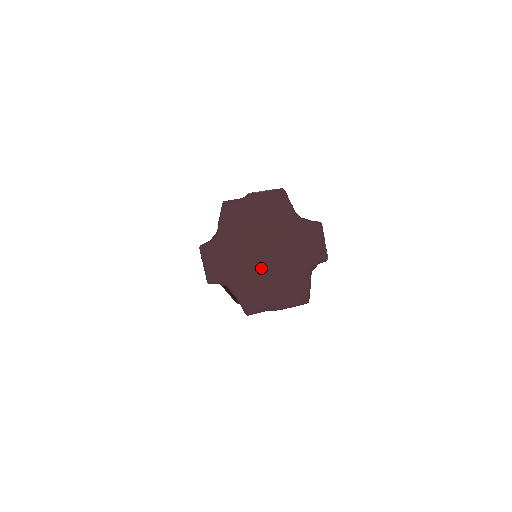
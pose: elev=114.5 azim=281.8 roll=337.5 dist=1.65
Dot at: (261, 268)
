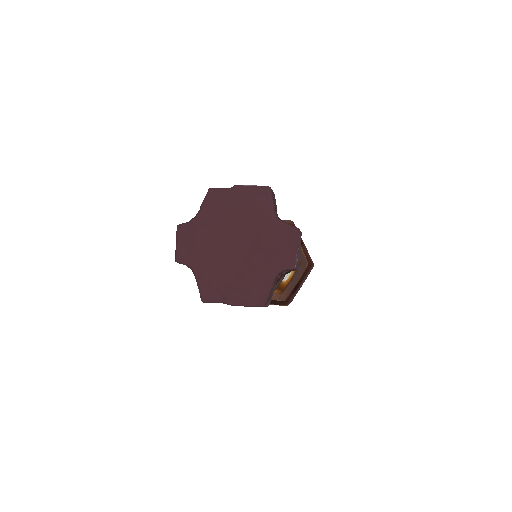
Dot at: (227, 260)
